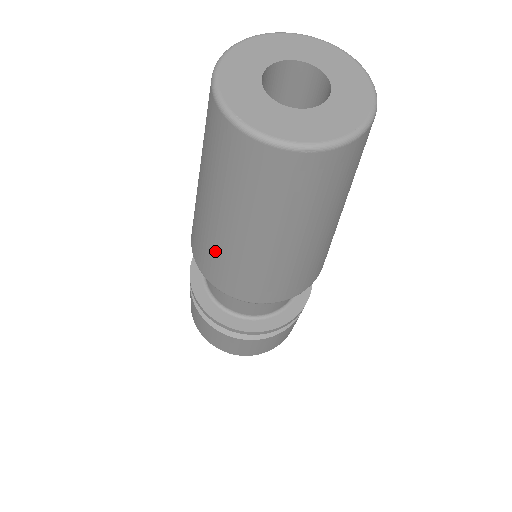
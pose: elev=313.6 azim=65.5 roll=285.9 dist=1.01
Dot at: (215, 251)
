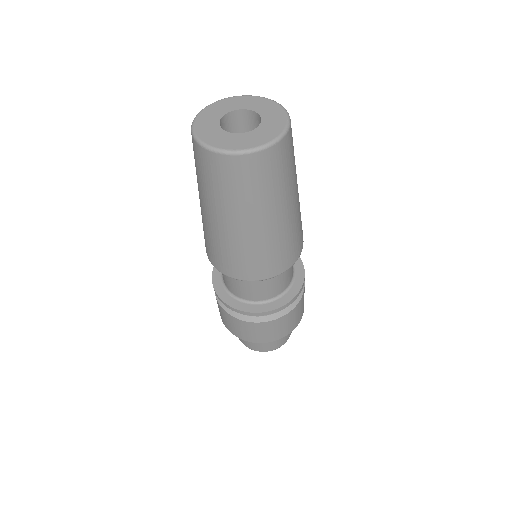
Dot at: (245, 251)
